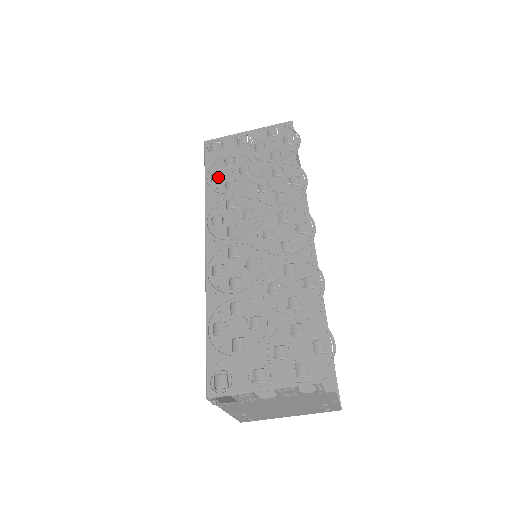
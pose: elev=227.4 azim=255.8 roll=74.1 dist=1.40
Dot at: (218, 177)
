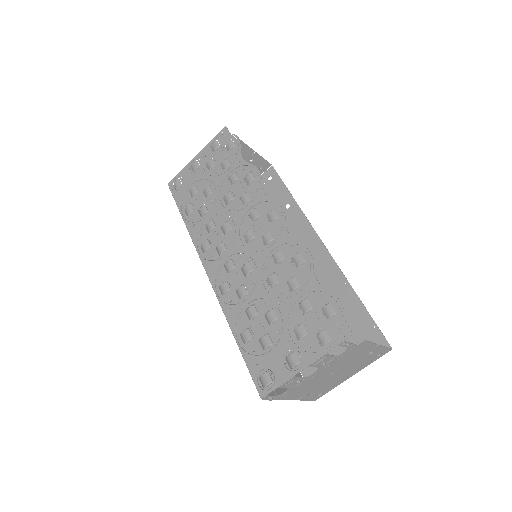
Dot at: (190, 209)
